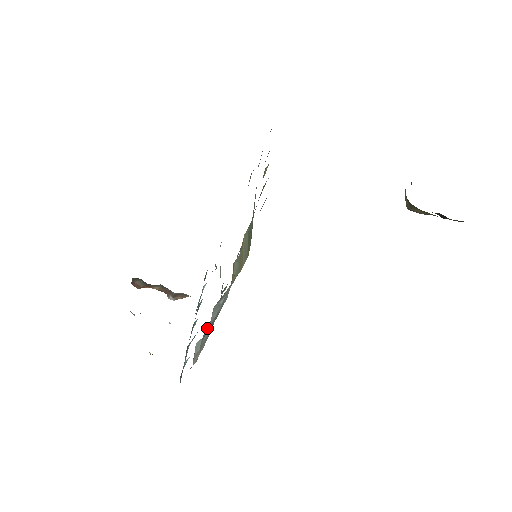
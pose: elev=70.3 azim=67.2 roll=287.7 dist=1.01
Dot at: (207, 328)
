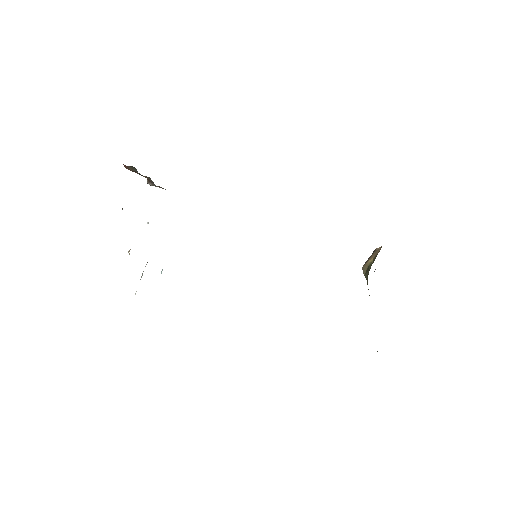
Dot at: occluded
